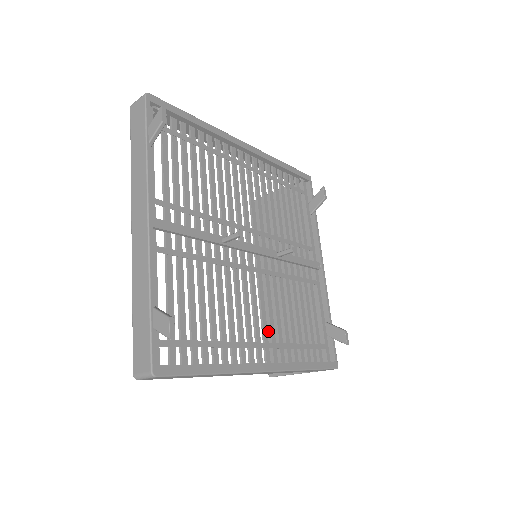
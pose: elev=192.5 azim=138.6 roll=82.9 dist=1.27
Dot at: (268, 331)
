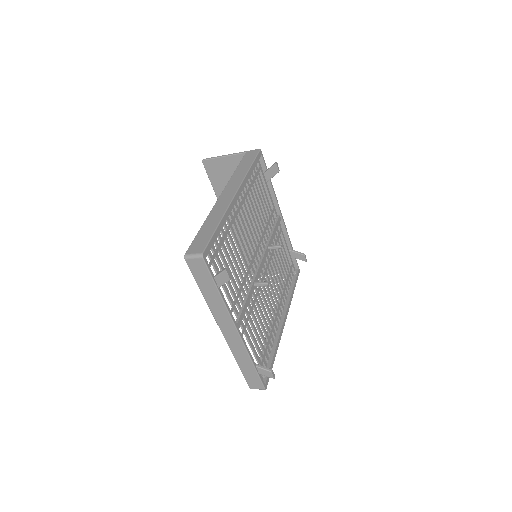
Dot at: occluded
